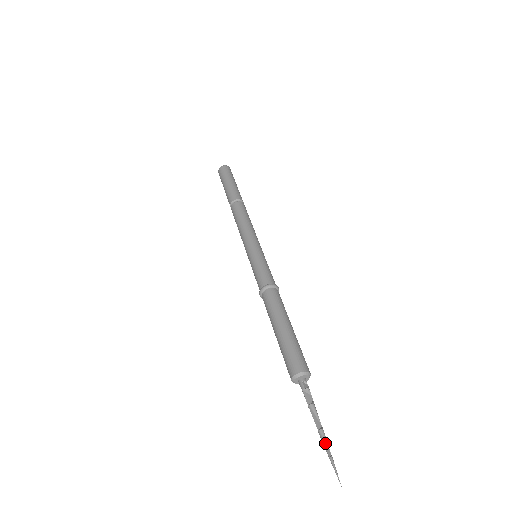
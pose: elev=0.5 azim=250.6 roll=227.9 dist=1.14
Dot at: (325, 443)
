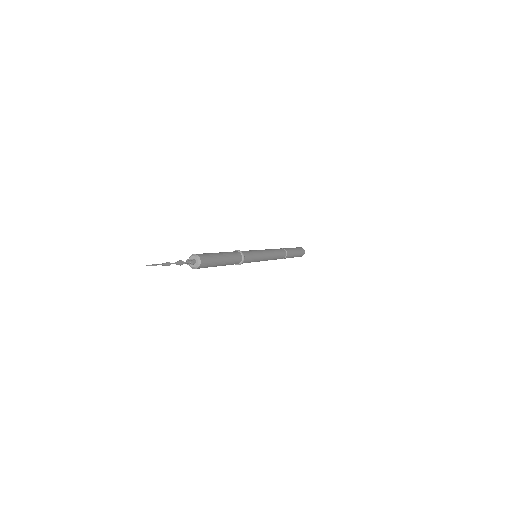
Dot at: (162, 264)
